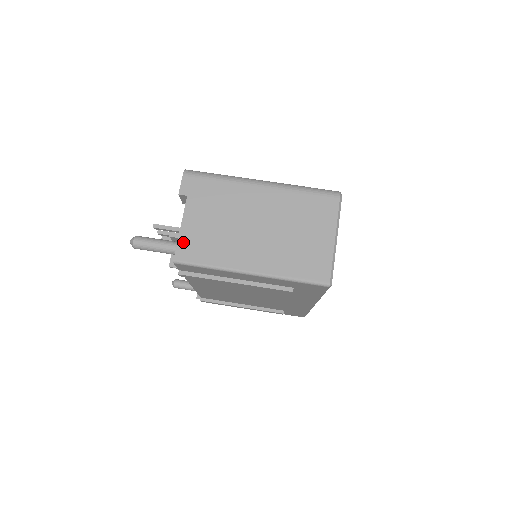
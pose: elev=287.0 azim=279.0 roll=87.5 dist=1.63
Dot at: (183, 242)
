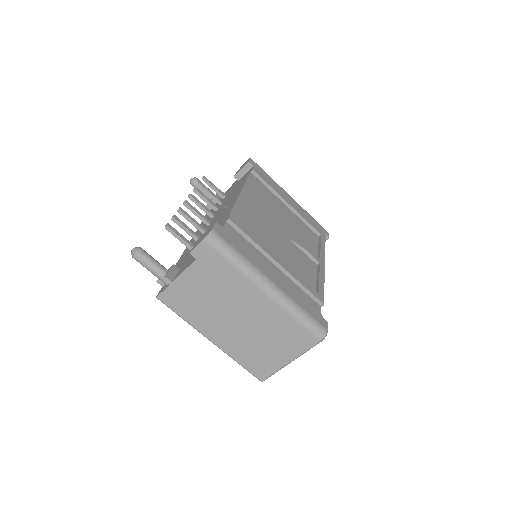
Dot at: (171, 290)
